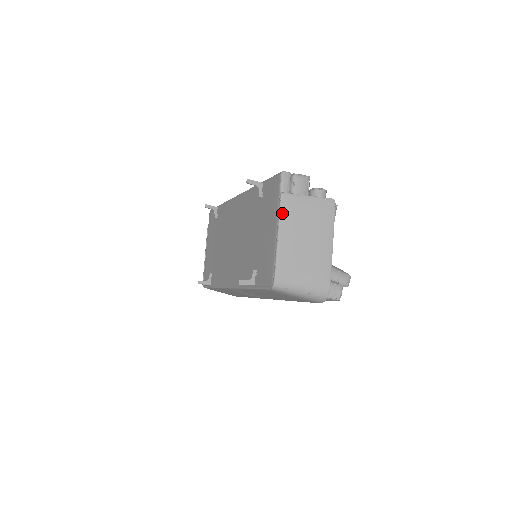
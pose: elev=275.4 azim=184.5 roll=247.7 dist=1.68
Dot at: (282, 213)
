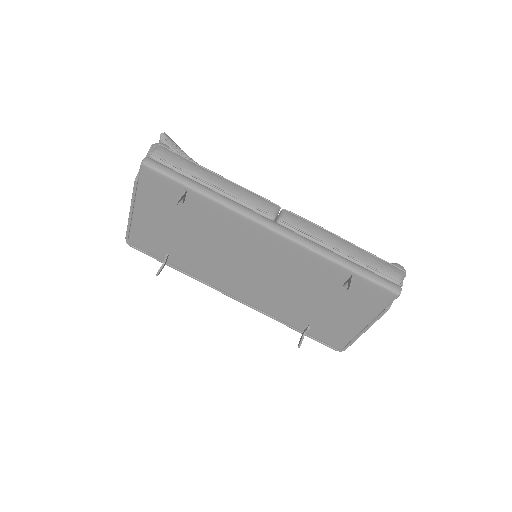
Dot at: occluded
